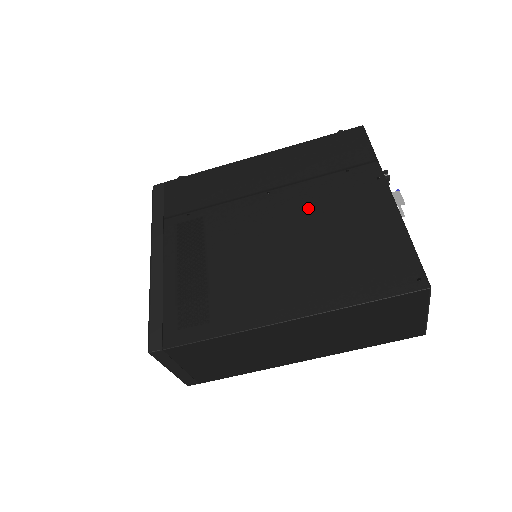
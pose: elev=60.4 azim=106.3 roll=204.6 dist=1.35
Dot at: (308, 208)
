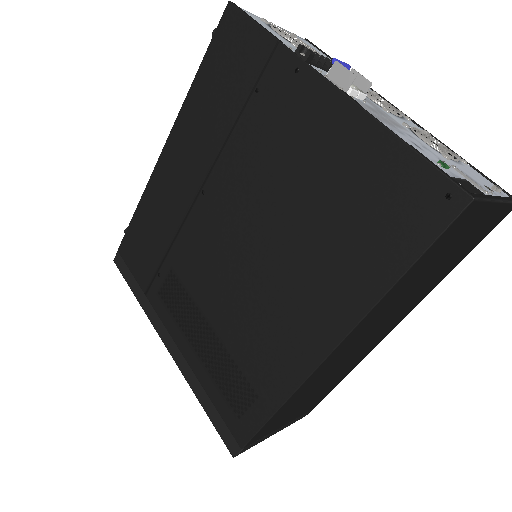
Dot at: (252, 182)
